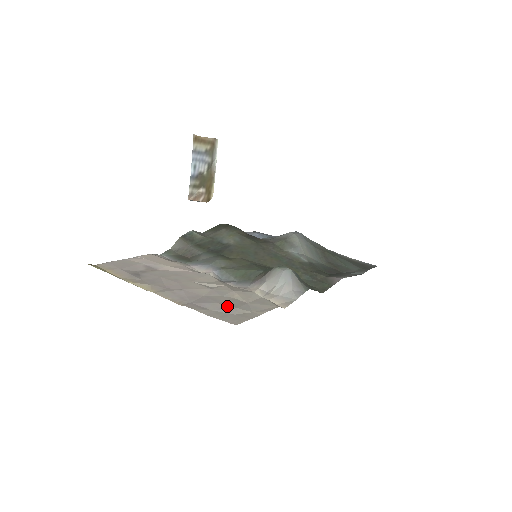
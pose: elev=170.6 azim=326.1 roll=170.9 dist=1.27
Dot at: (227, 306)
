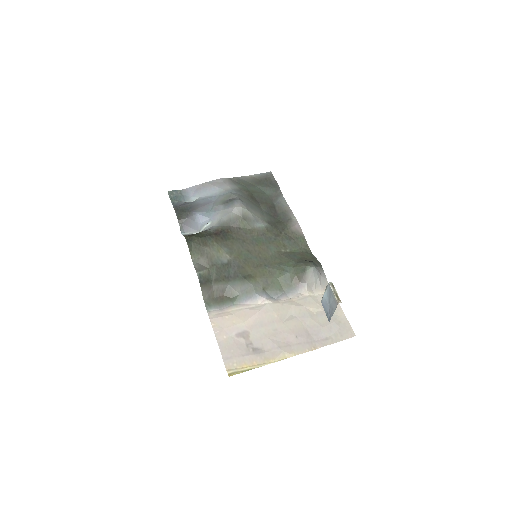
Dot at: (329, 325)
